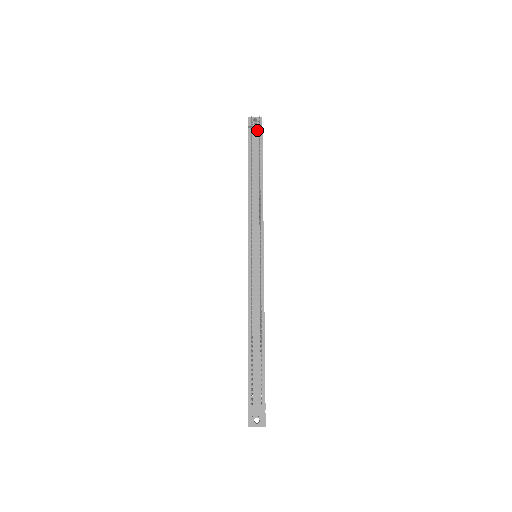
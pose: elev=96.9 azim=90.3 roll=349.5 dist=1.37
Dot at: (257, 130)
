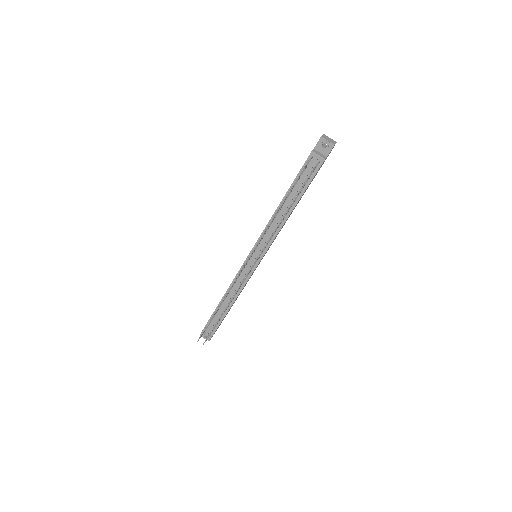
Dot at: (318, 160)
